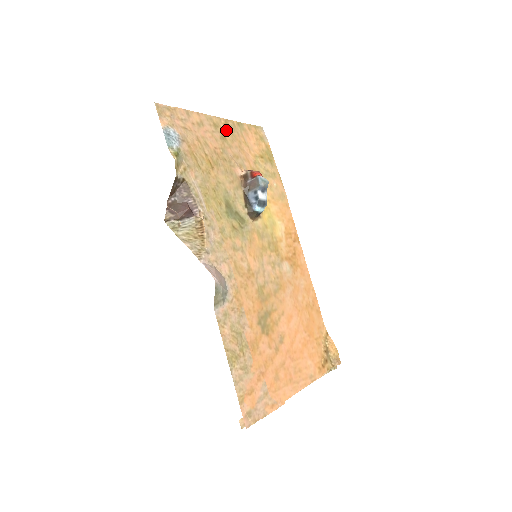
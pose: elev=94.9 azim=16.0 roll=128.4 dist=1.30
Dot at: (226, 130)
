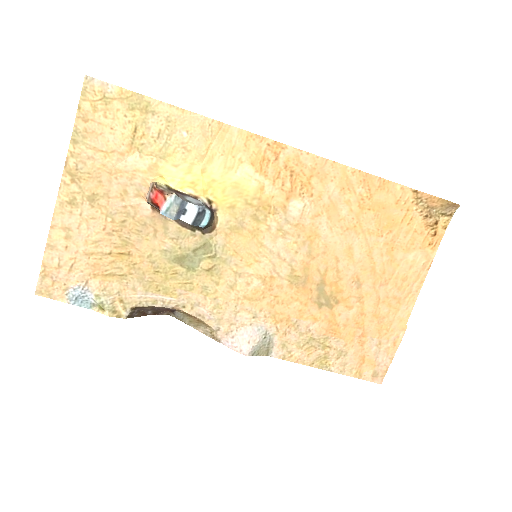
Dot at: (81, 183)
